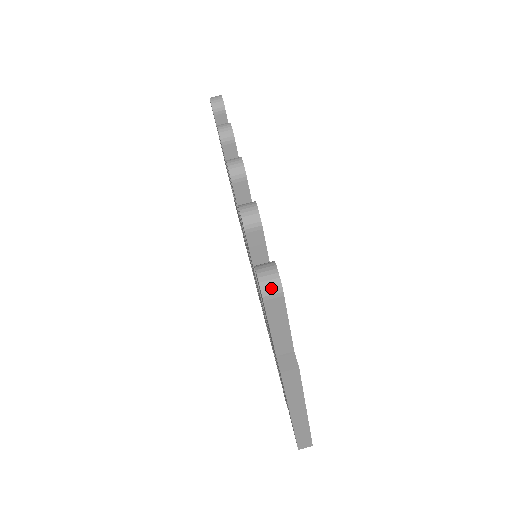
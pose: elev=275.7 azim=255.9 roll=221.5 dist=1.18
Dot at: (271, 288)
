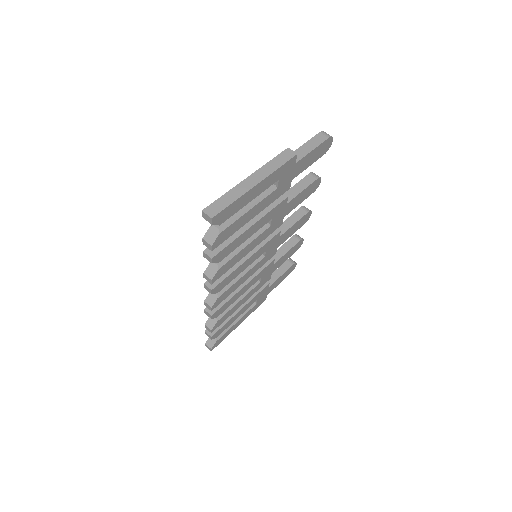
Dot at: (327, 134)
